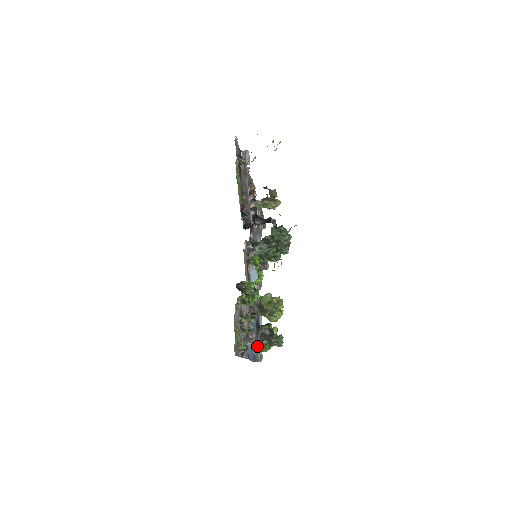
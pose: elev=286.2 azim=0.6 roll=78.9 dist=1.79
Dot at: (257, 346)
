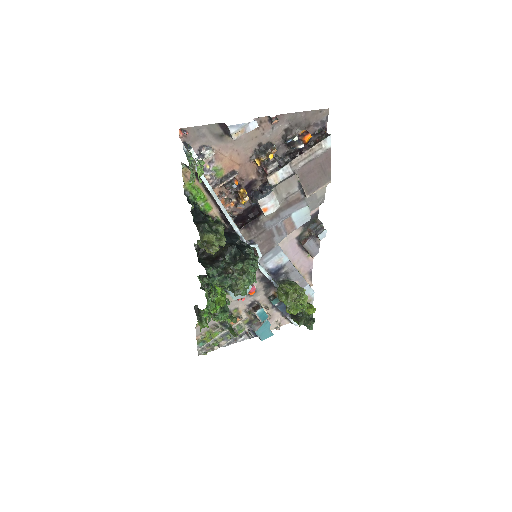
Dot at: (289, 317)
